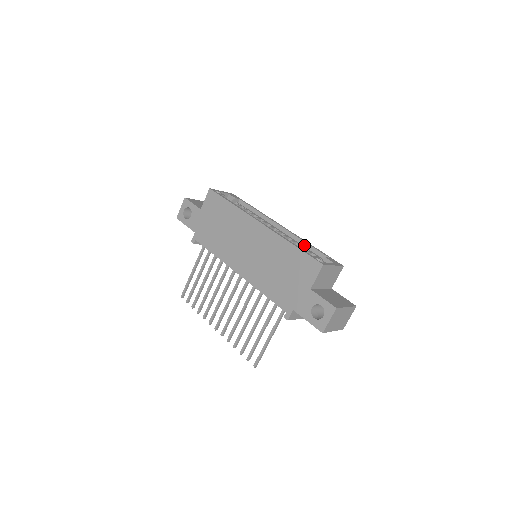
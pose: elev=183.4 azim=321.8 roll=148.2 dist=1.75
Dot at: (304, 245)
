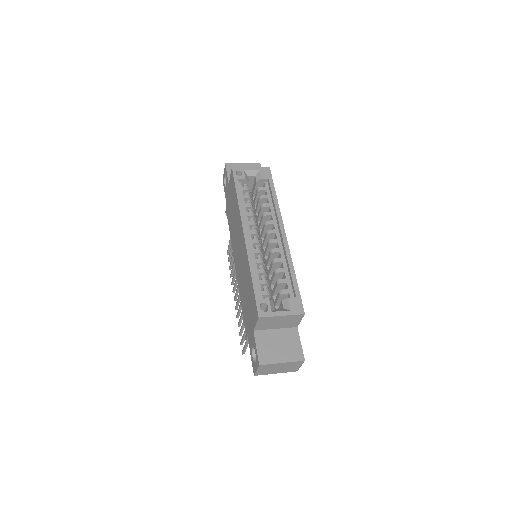
Dot at: (288, 268)
